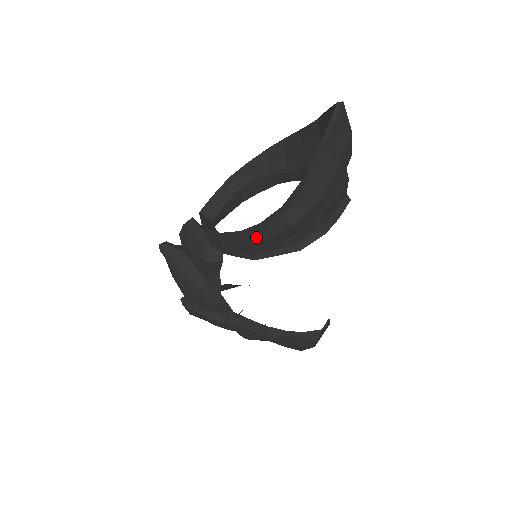
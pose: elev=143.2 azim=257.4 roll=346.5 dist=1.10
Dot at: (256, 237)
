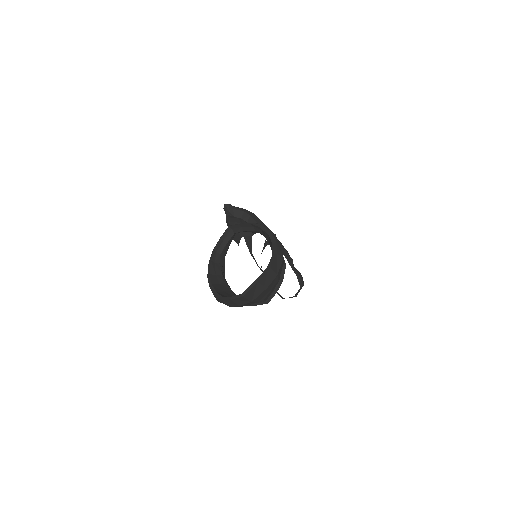
Dot at: occluded
